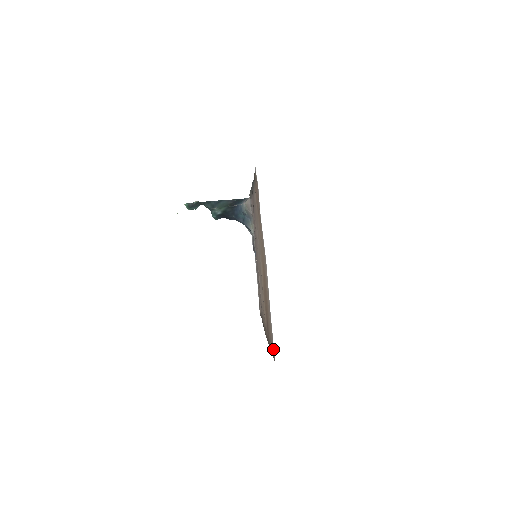
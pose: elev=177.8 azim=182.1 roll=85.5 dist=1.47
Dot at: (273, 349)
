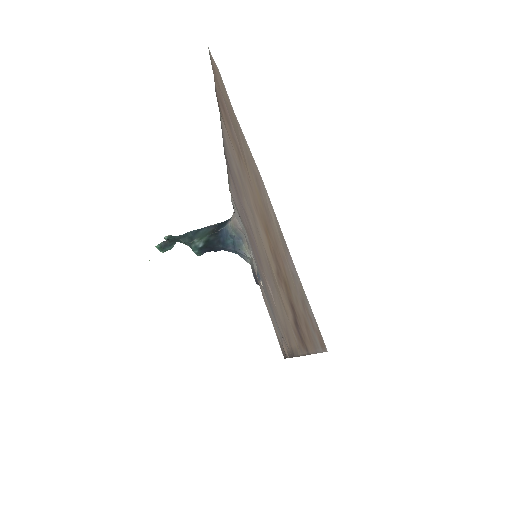
Dot at: (315, 330)
